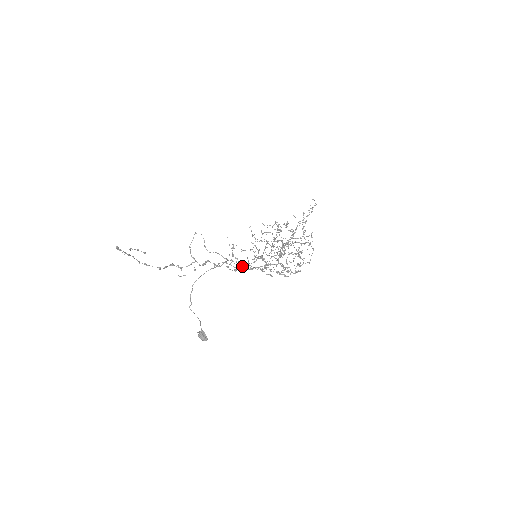
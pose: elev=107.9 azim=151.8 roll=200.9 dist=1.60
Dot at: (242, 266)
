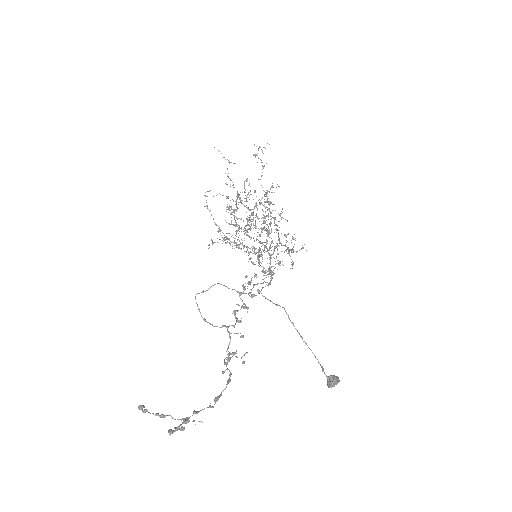
Dot at: (250, 283)
